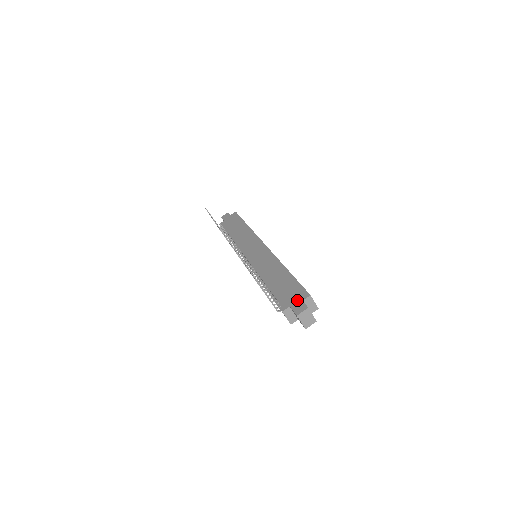
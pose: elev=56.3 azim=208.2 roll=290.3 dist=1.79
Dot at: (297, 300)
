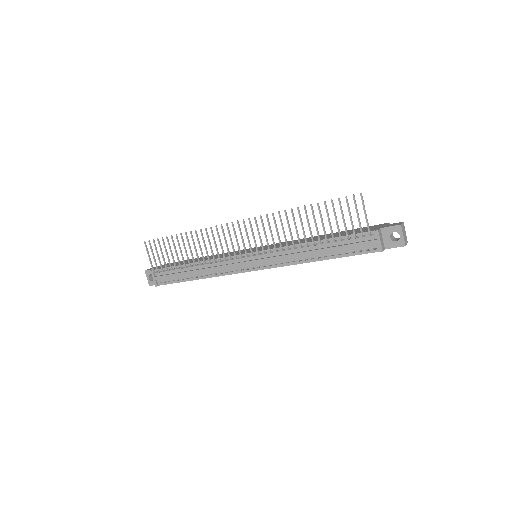
Dot at: (381, 226)
